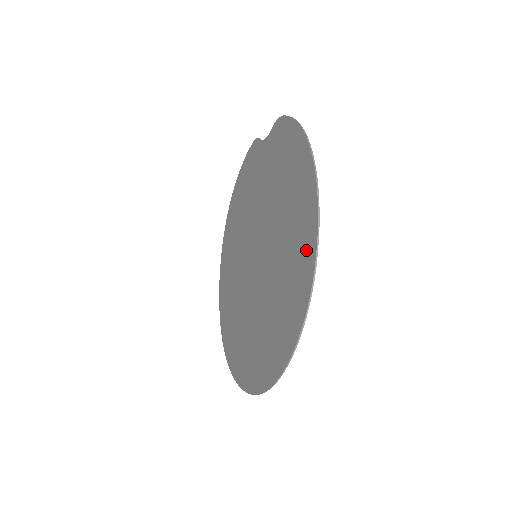
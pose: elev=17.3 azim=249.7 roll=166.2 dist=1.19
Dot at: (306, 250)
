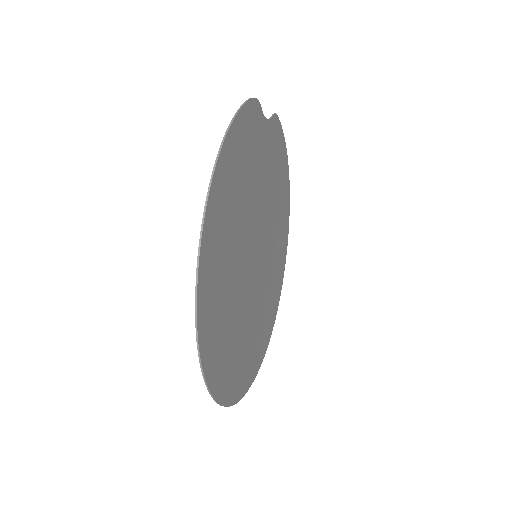
Dot at: (205, 279)
